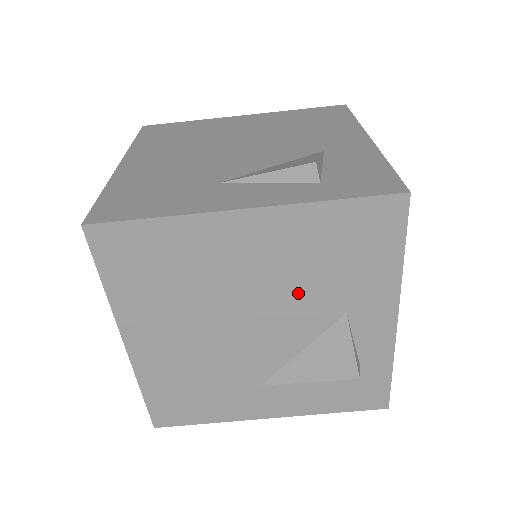
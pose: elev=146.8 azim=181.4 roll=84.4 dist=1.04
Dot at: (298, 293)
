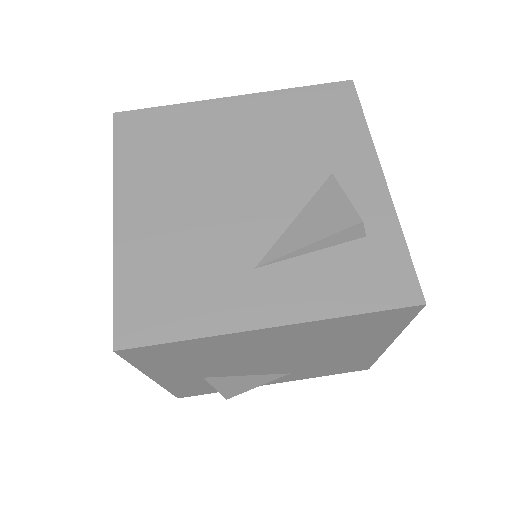
Dot at: (283, 156)
